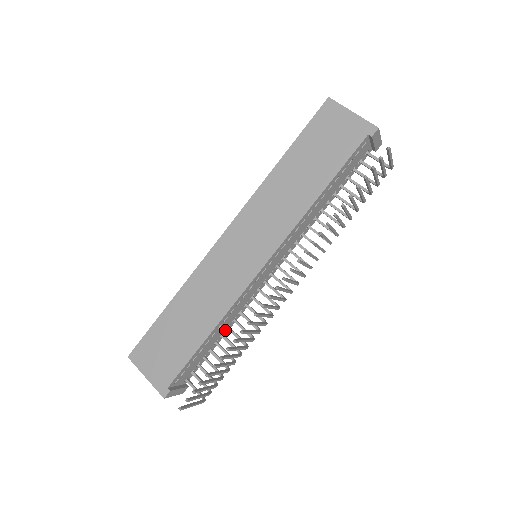
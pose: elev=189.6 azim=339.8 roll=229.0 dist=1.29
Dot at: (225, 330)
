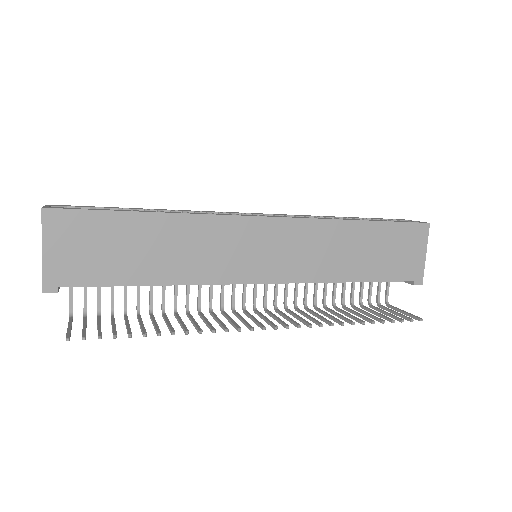
Dot at: occluded
